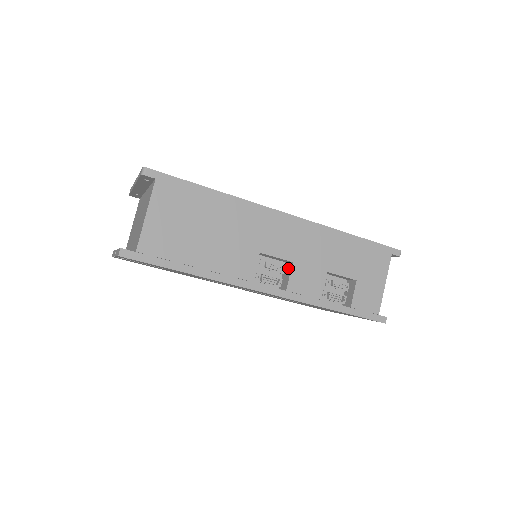
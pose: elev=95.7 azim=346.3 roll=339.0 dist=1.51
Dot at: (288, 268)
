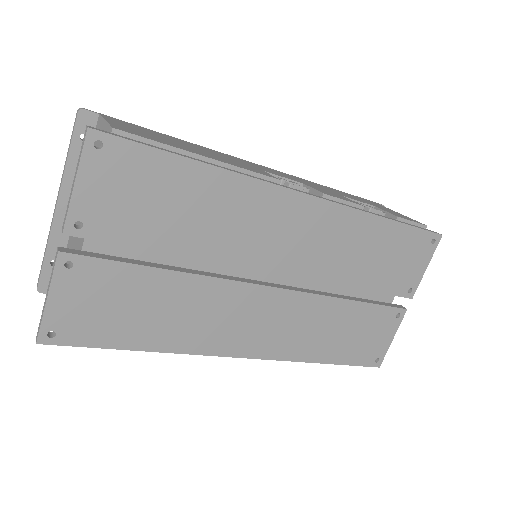
Dot at: occluded
